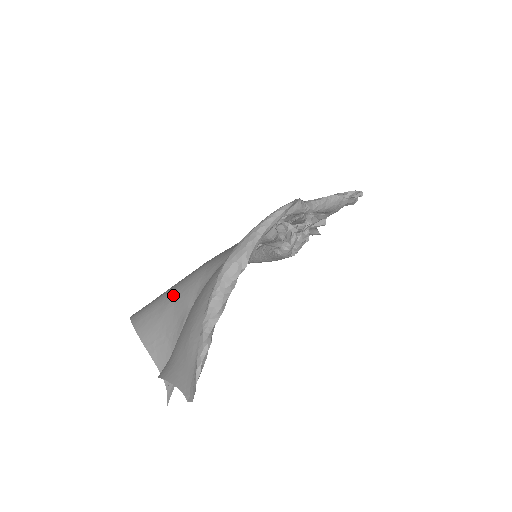
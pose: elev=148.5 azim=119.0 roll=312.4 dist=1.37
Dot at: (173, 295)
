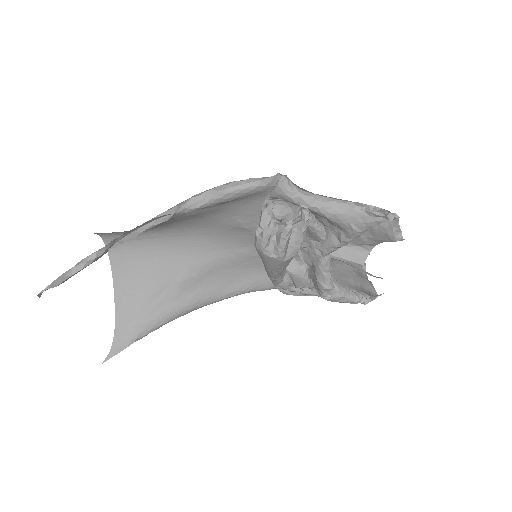
Dot at: (158, 251)
